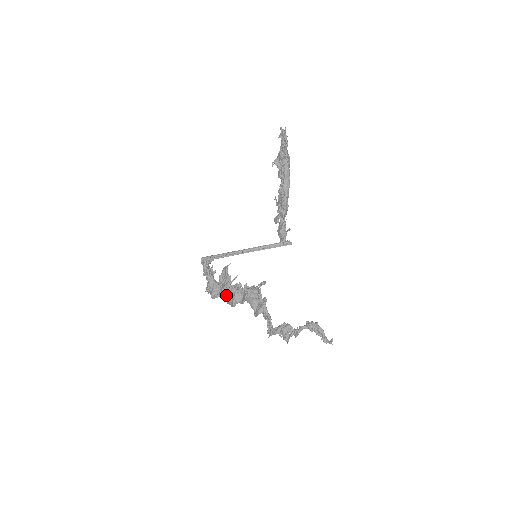
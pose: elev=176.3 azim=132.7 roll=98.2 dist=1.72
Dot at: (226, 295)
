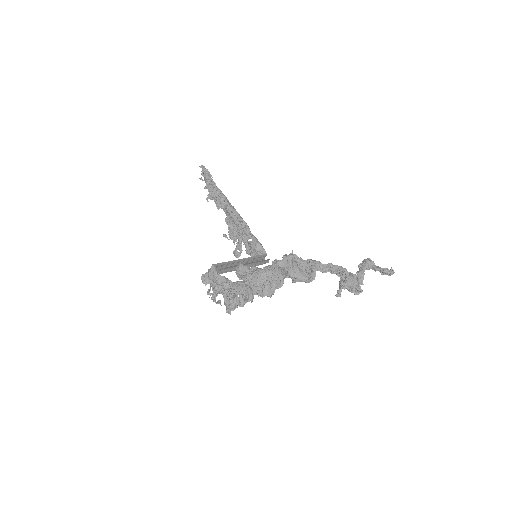
Dot at: (263, 283)
